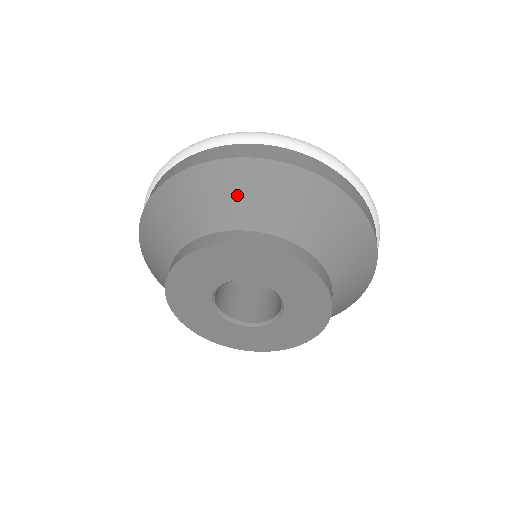
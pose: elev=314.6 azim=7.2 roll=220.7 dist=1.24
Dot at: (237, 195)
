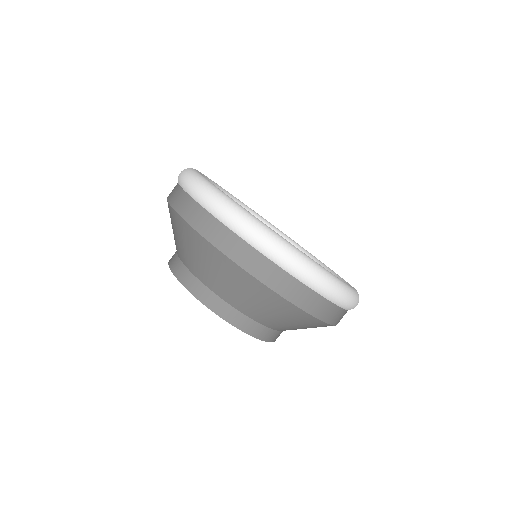
Dot at: (240, 291)
